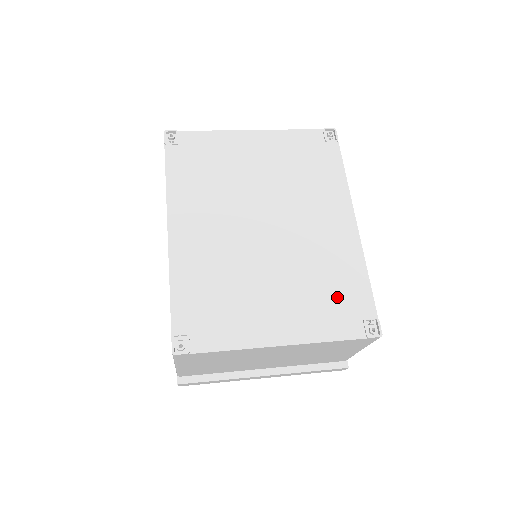
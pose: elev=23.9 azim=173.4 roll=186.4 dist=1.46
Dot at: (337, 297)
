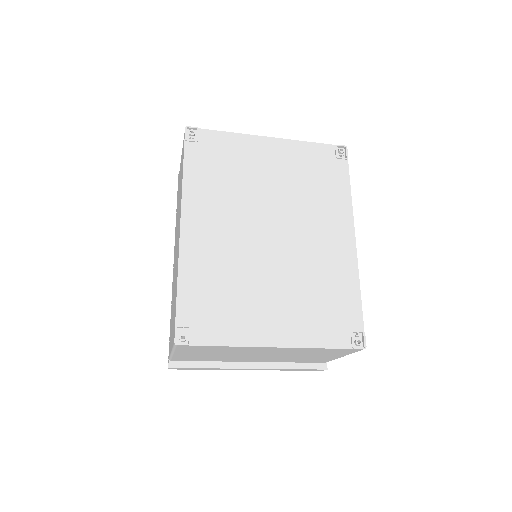
Dot at: (330, 308)
